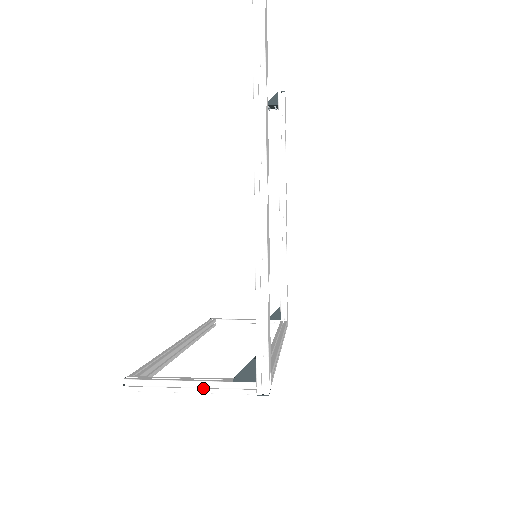
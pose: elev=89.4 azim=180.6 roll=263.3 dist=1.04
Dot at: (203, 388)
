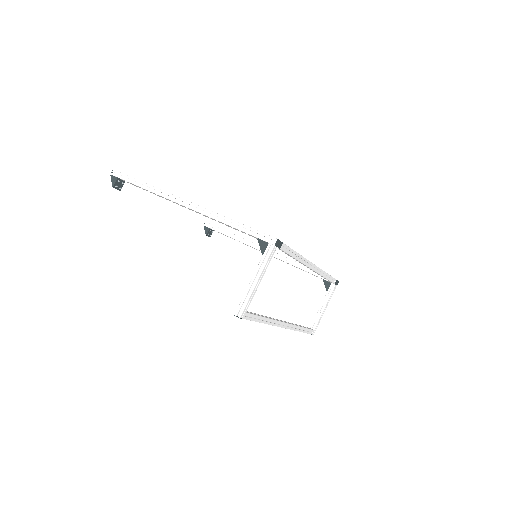
Dot at: (258, 273)
